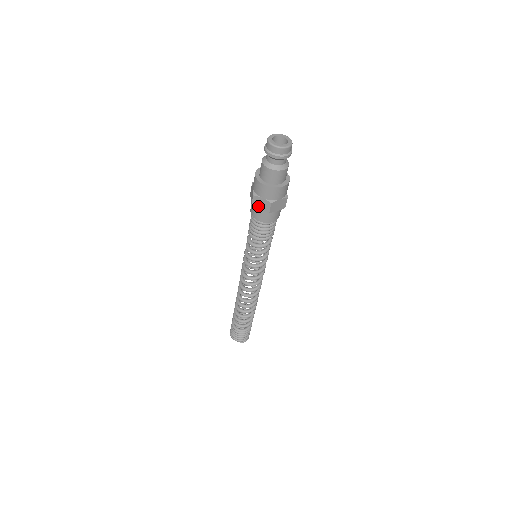
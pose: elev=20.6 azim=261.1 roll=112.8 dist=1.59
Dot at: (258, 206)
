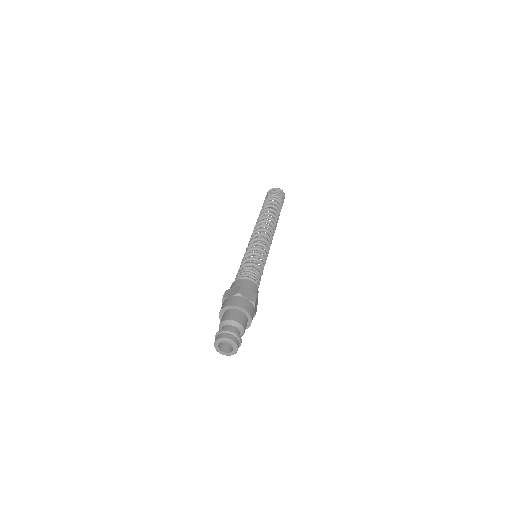
Dot at: occluded
